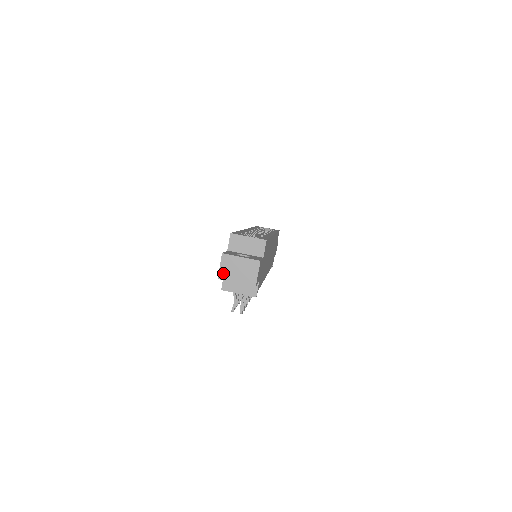
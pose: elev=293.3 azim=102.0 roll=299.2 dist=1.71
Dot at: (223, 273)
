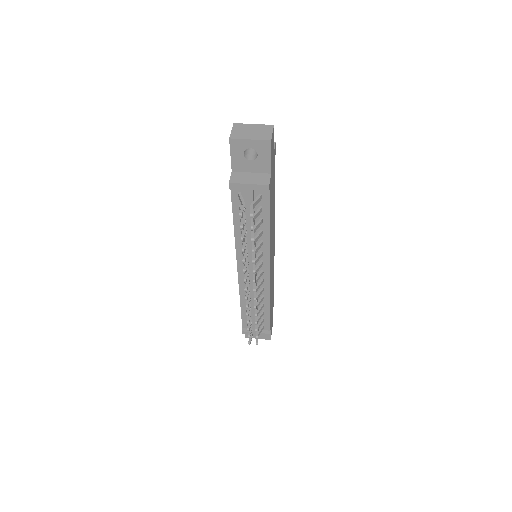
Dot at: (235, 134)
